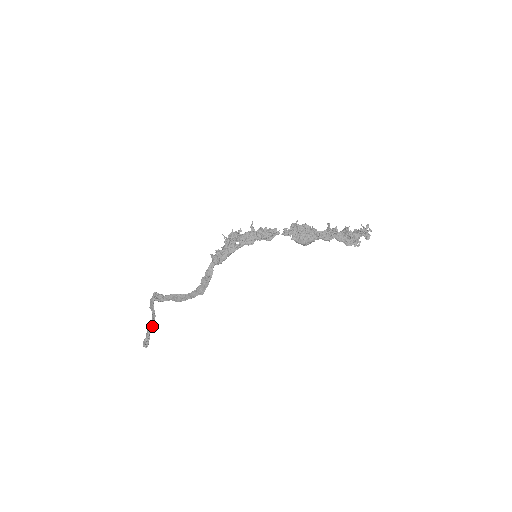
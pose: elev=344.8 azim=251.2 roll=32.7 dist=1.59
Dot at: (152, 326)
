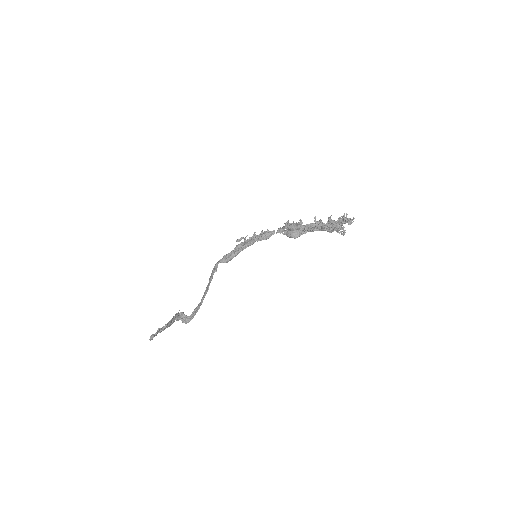
Dot at: (164, 327)
